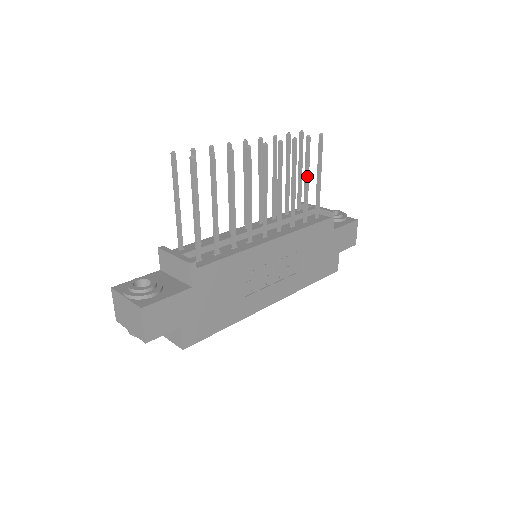
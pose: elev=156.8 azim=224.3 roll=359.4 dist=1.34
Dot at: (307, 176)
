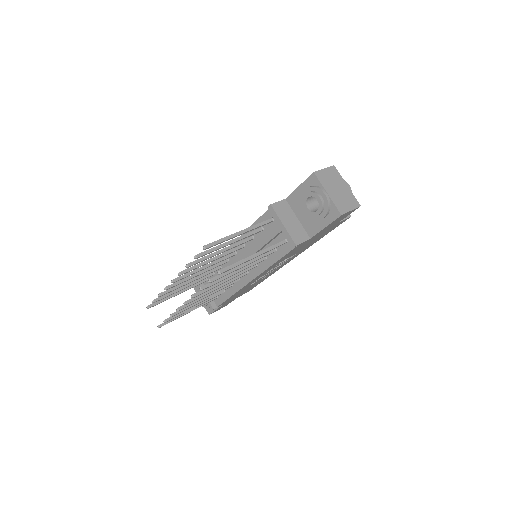
Dot at: (240, 268)
